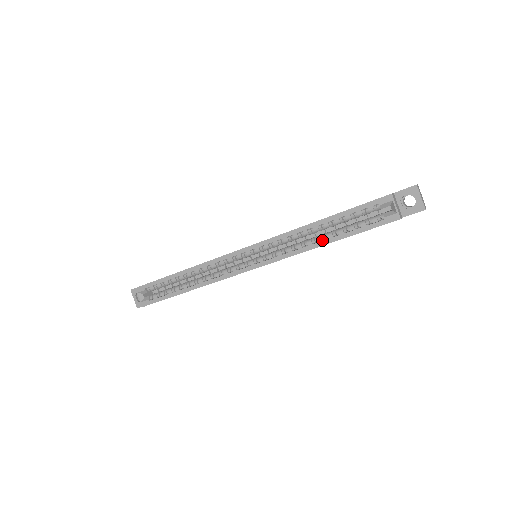
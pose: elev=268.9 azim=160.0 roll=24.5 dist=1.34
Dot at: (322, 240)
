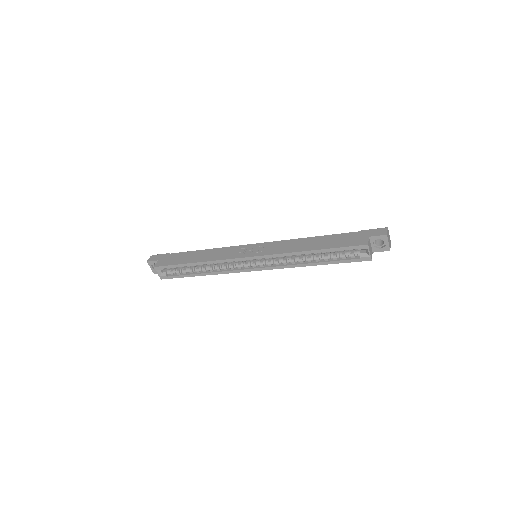
Dot at: (311, 262)
